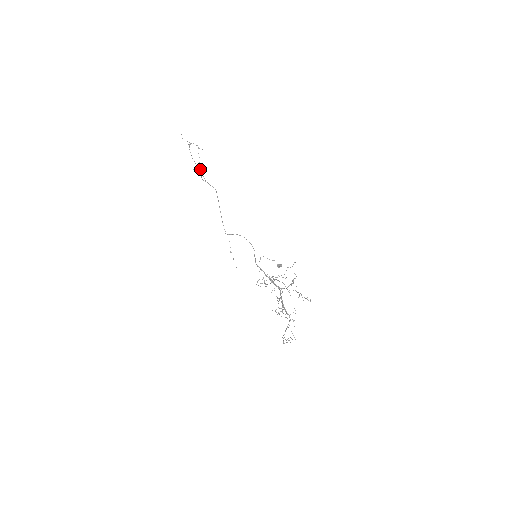
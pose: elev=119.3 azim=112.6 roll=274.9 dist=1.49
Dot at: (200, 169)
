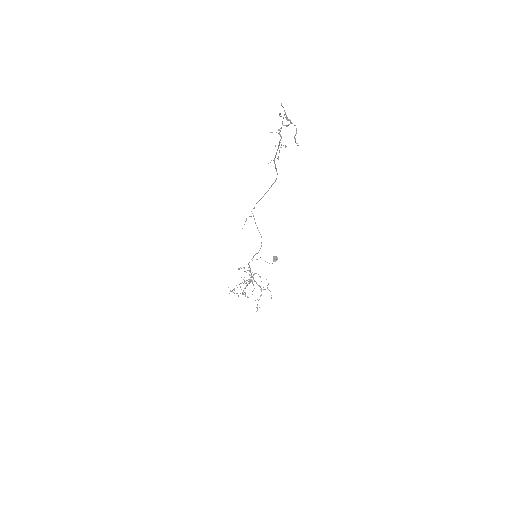
Dot at: (279, 143)
